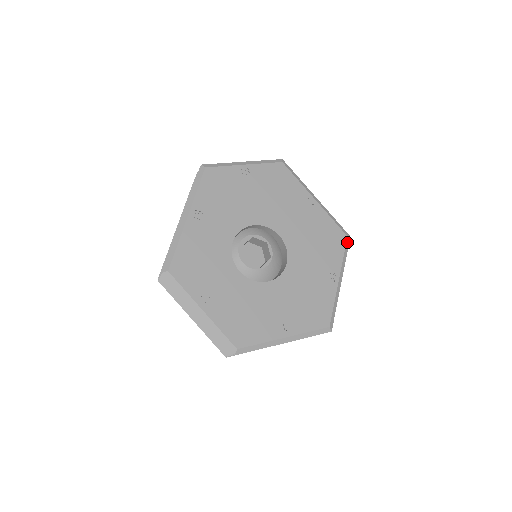
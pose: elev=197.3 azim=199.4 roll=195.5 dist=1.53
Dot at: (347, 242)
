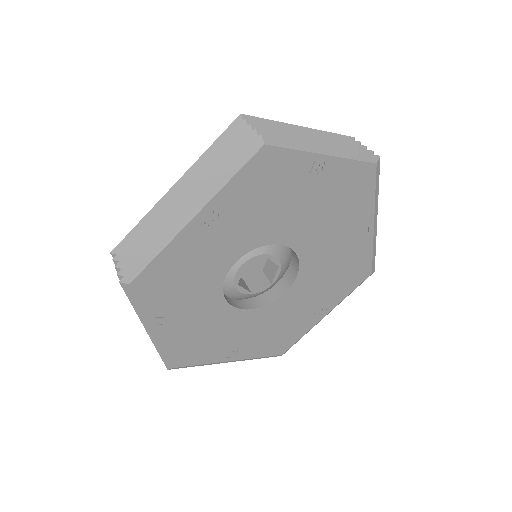
Dot at: occluded
